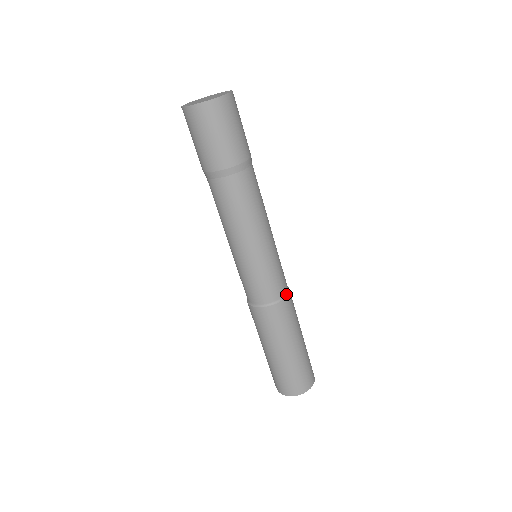
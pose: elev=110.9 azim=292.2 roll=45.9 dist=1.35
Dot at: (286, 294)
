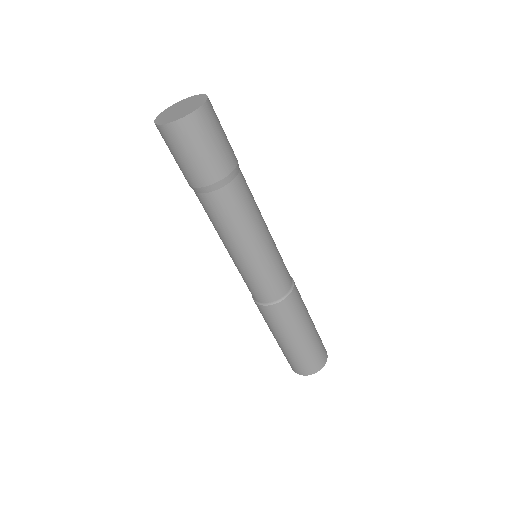
Dot at: (292, 281)
